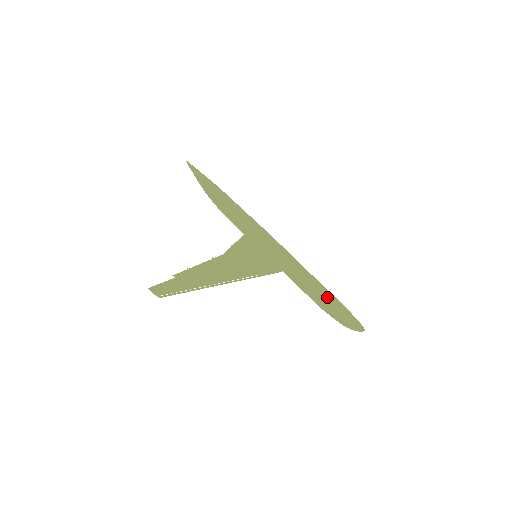
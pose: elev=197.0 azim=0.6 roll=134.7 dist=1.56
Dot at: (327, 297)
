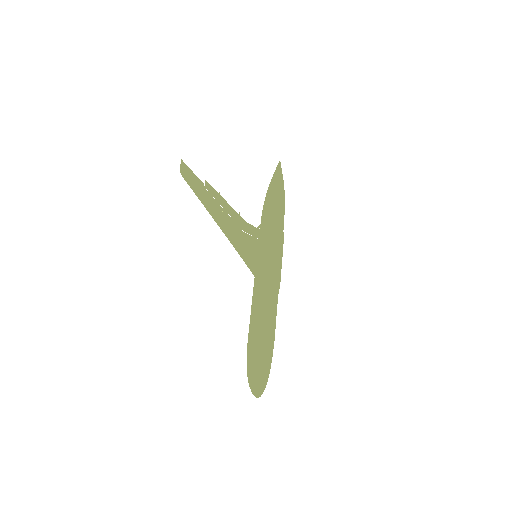
Dot at: (270, 340)
